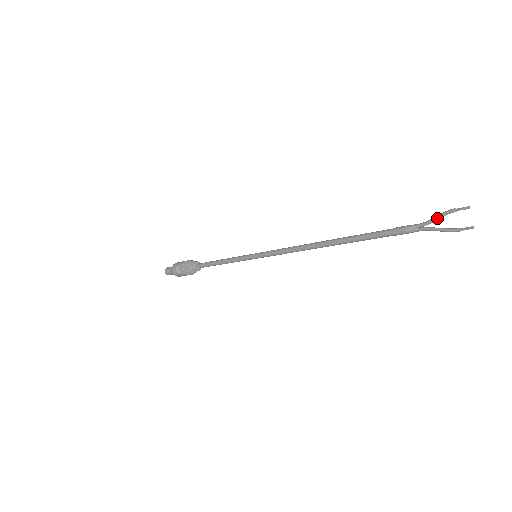
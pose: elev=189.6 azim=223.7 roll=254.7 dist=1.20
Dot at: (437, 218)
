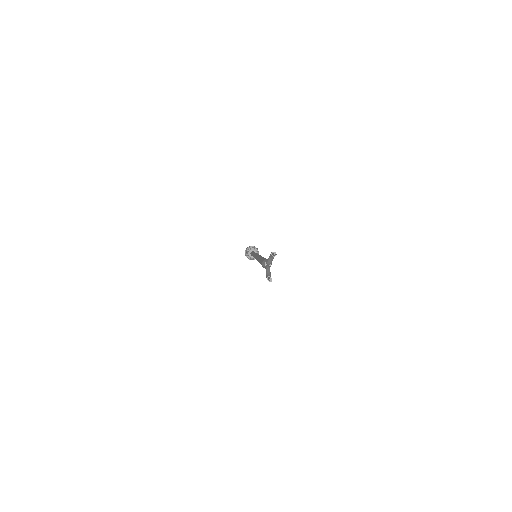
Dot at: (269, 258)
